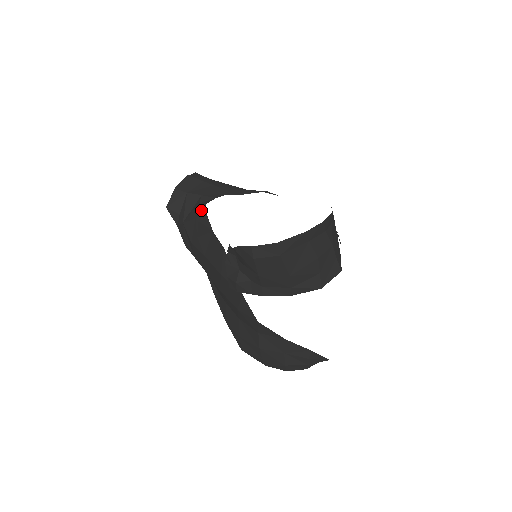
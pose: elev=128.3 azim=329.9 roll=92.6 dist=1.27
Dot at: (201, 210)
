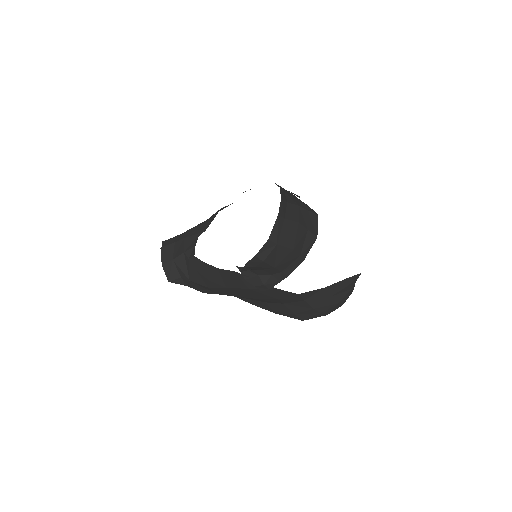
Dot at: (195, 262)
